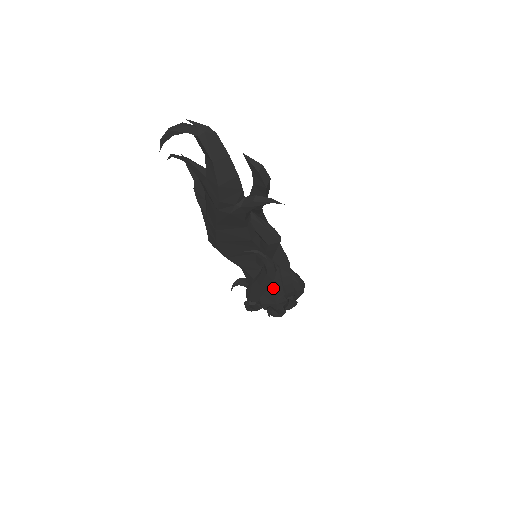
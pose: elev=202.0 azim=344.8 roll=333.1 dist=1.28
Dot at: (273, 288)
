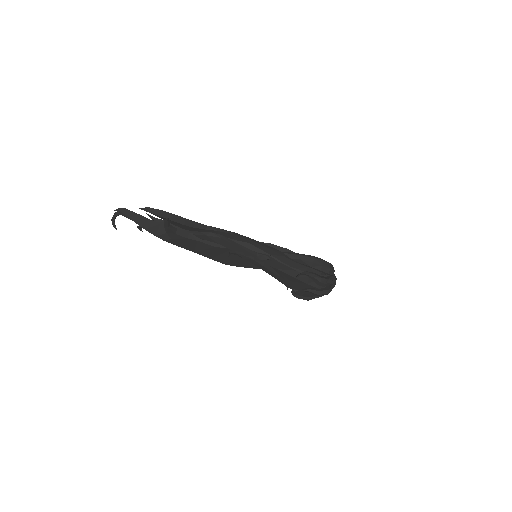
Dot at: (287, 272)
